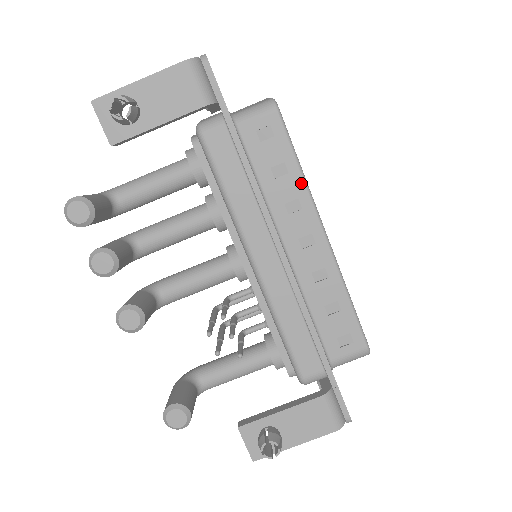
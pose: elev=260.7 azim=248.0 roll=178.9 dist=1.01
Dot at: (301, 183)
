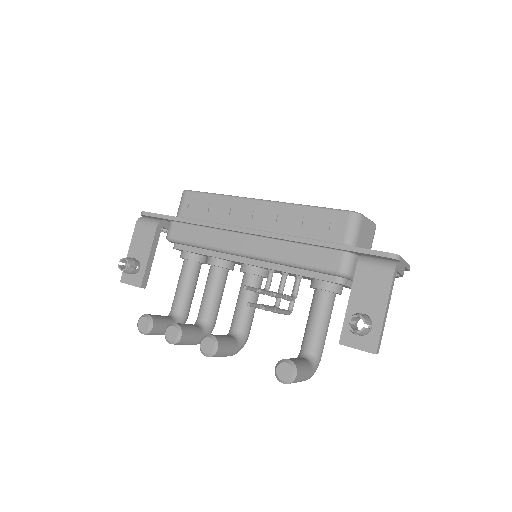
Dot at: (225, 198)
